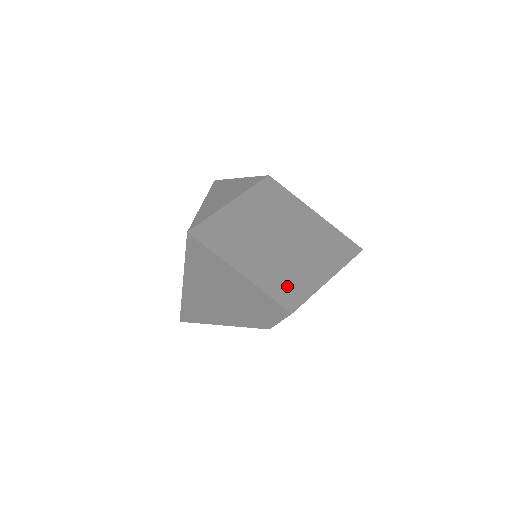
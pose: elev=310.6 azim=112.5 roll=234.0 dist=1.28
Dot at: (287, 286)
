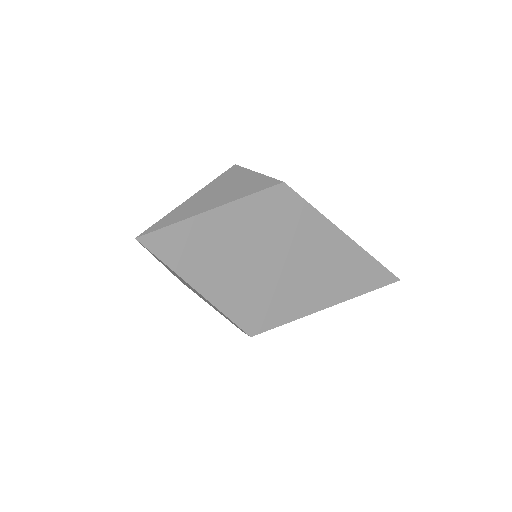
Dot at: (256, 308)
